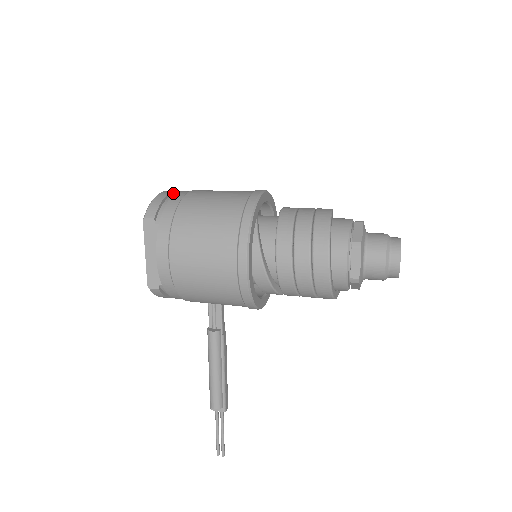
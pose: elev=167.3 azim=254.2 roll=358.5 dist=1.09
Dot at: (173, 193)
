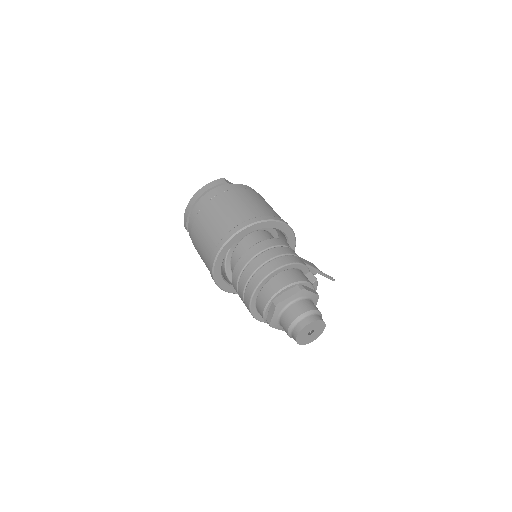
Dot at: (196, 202)
